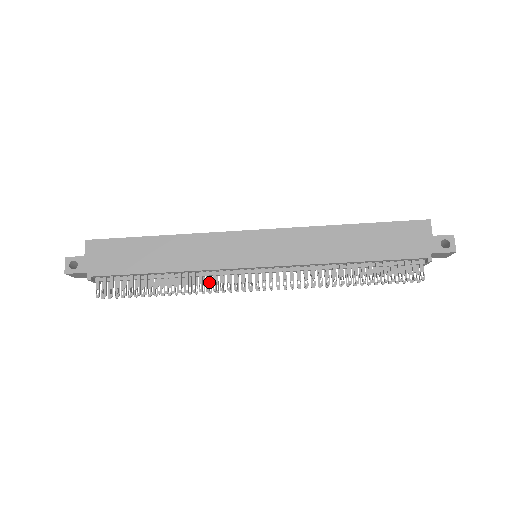
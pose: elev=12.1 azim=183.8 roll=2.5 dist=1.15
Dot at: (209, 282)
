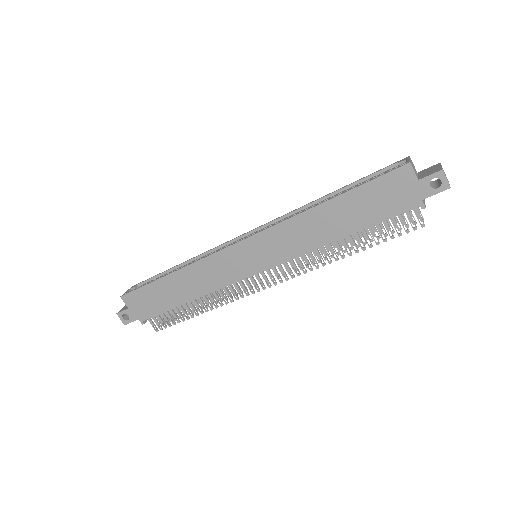
Dot at: (229, 294)
